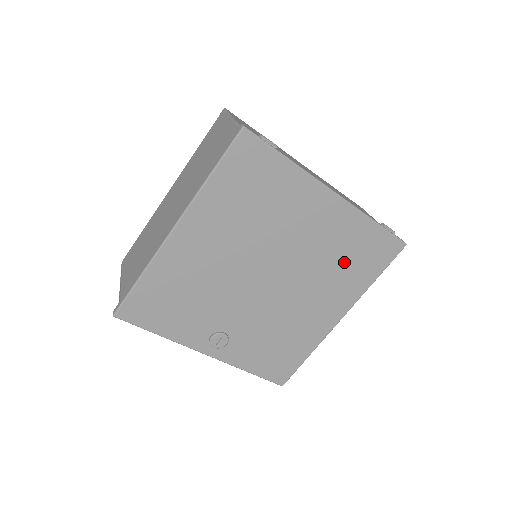
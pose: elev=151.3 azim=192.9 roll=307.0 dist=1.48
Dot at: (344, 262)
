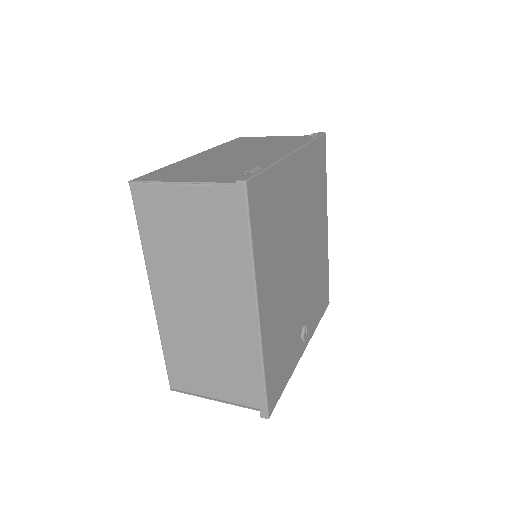
Dot at: (315, 189)
